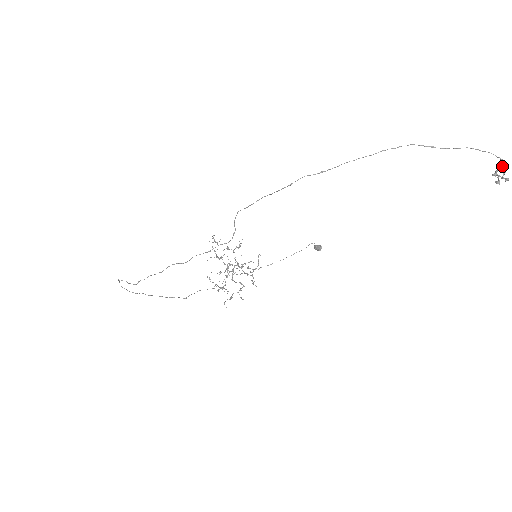
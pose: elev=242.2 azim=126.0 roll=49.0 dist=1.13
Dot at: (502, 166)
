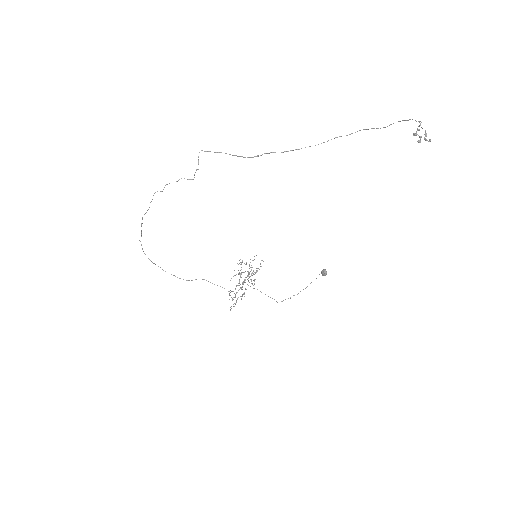
Dot at: (419, 125)
